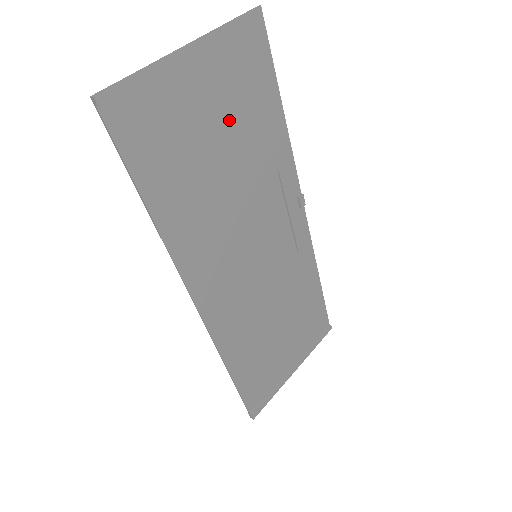
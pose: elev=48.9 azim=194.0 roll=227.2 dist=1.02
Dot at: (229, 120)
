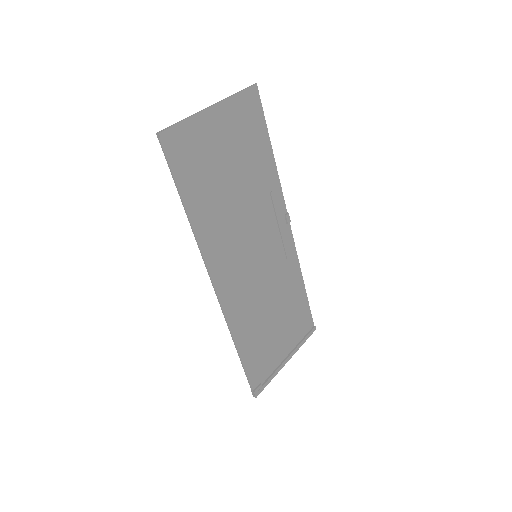
Dot at: (237, 155)
